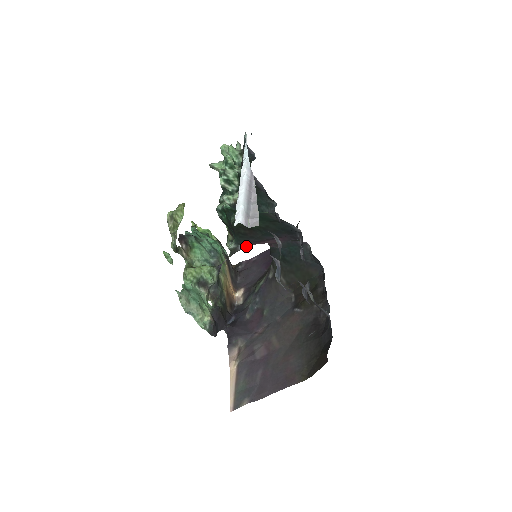
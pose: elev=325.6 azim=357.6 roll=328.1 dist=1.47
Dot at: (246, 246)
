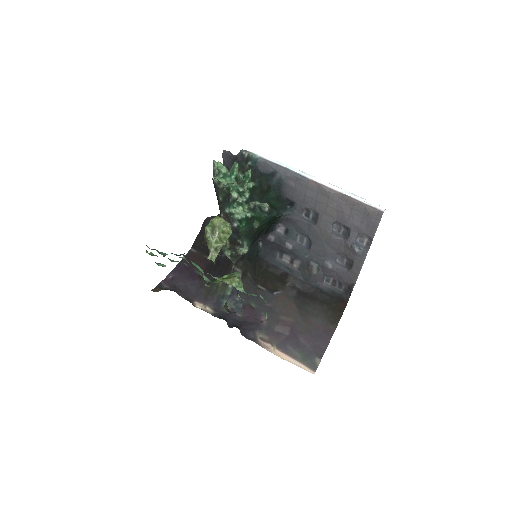
Dot at: occluded
